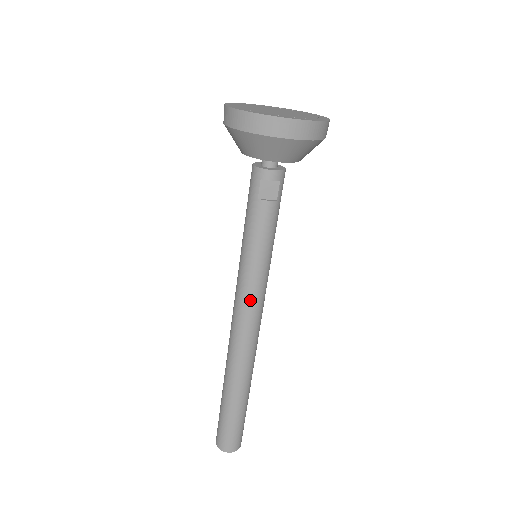
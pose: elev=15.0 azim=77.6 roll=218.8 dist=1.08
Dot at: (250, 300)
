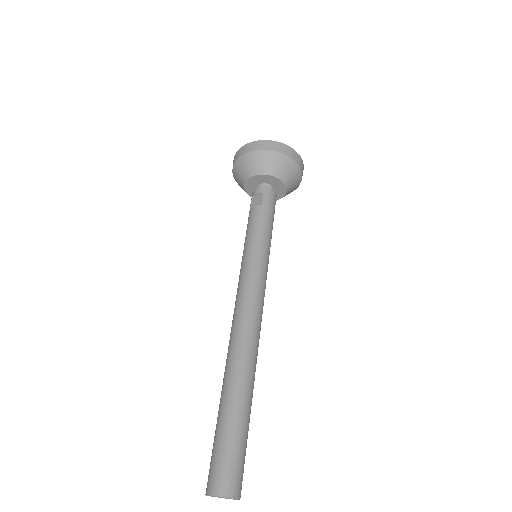
Dot at: (241, 283)
